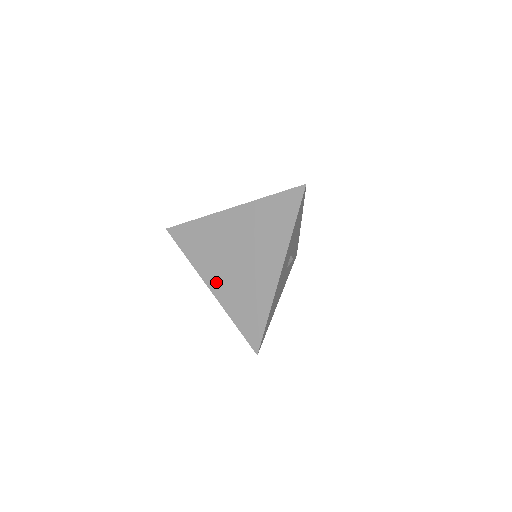
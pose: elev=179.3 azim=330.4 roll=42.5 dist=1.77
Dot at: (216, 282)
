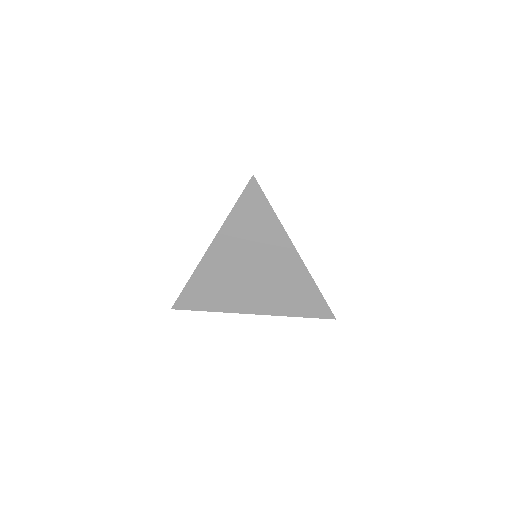
Dot at: (254, 305)
